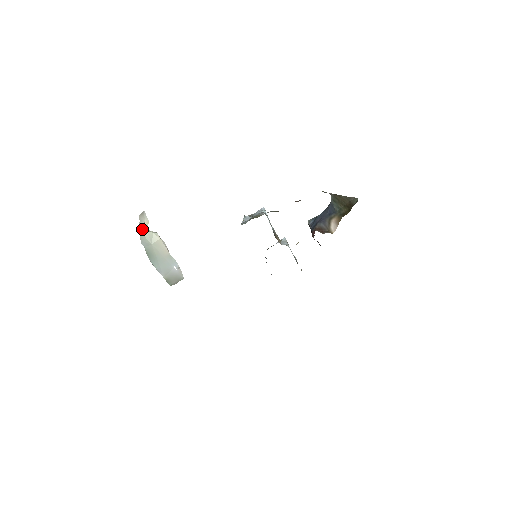
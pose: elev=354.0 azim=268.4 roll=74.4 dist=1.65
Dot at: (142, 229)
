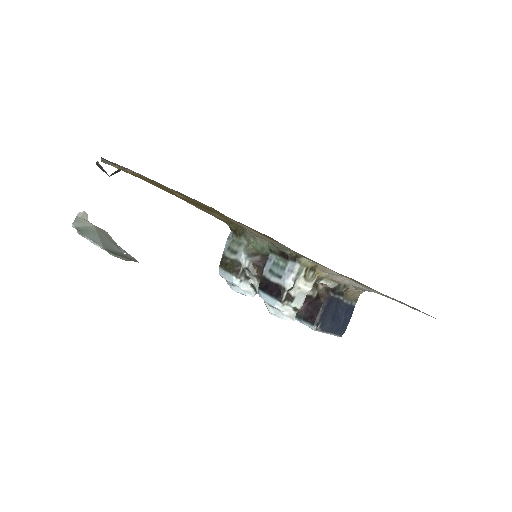
Dot at: (85, 214)
